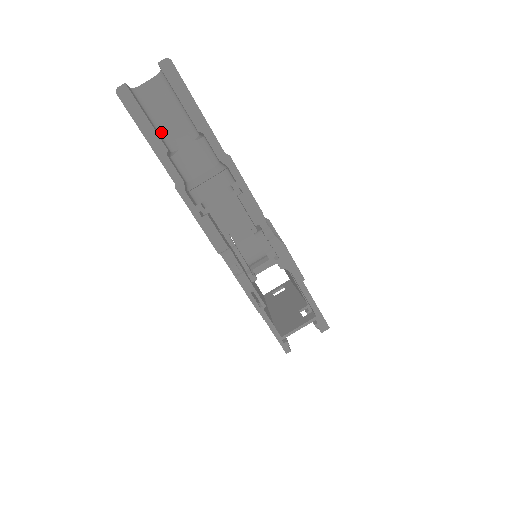
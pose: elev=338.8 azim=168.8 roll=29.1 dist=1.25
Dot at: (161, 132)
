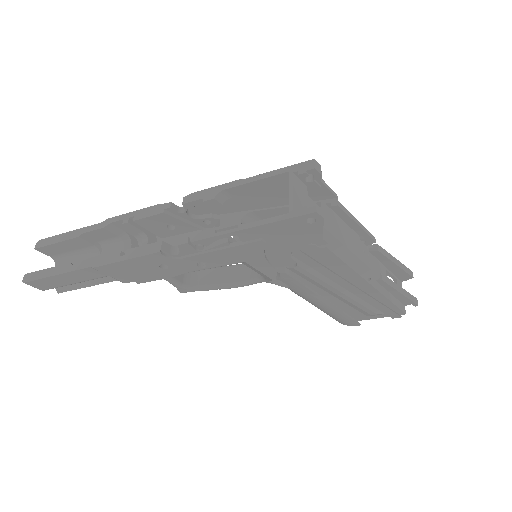
Dot at: occluded
